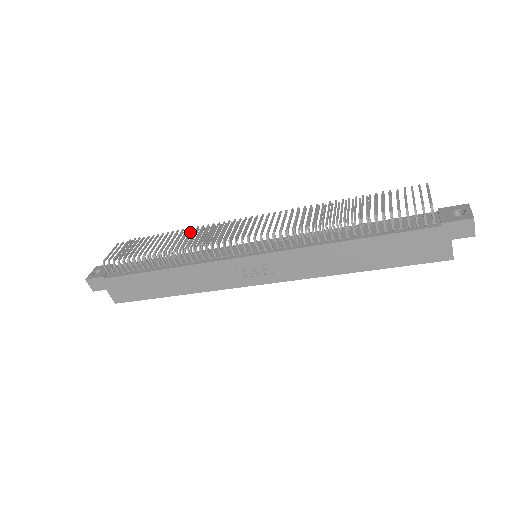
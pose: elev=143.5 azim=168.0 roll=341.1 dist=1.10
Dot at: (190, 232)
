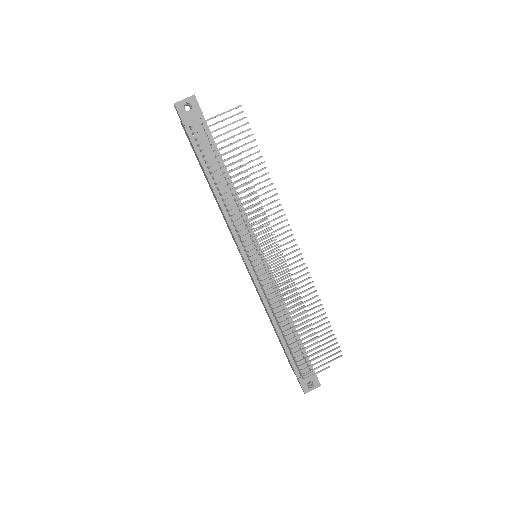
Dot at: (253, 199)
